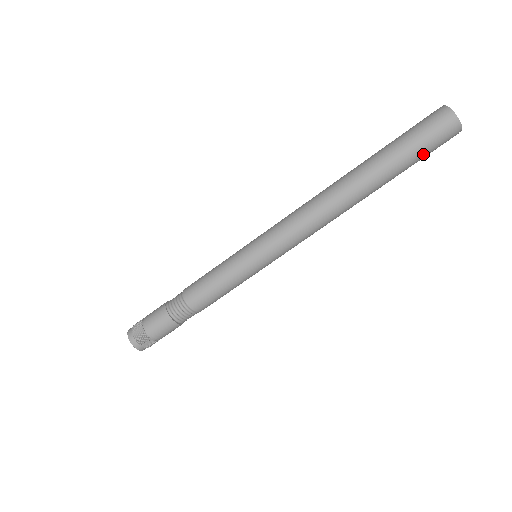
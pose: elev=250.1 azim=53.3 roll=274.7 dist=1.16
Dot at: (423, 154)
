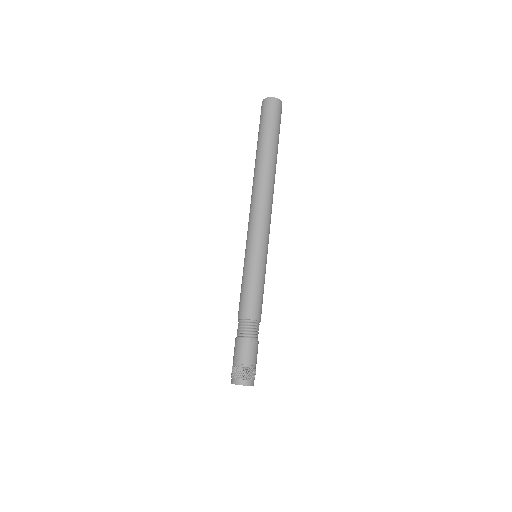
Dot at: (279, 127)
